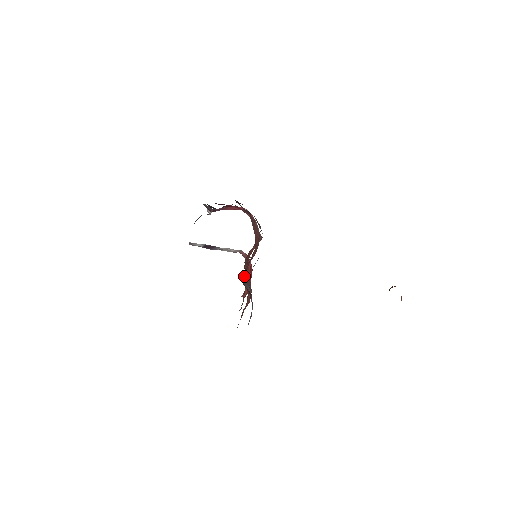
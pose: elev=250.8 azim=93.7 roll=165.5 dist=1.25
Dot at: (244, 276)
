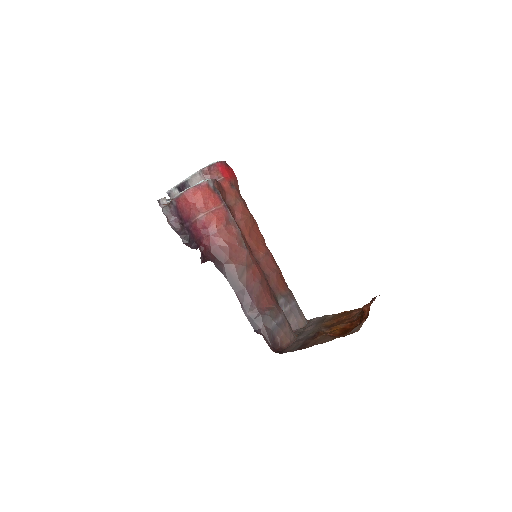
Dot at: occluded
